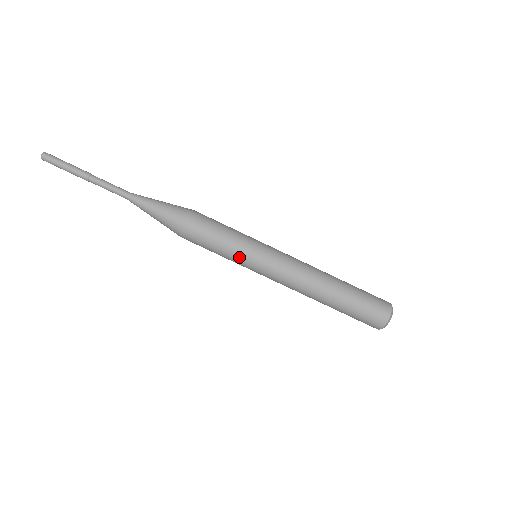
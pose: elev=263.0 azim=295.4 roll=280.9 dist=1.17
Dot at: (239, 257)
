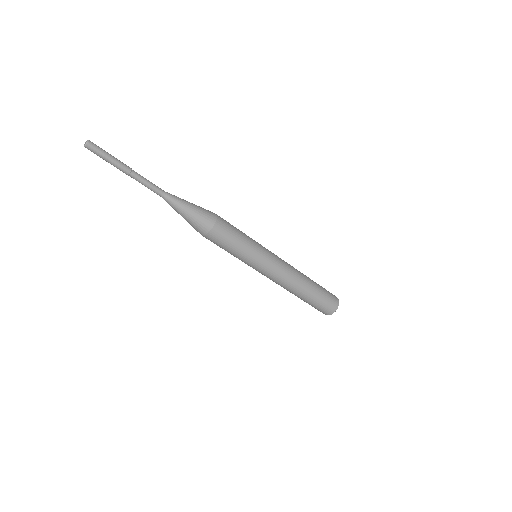
Dot at: occluded
